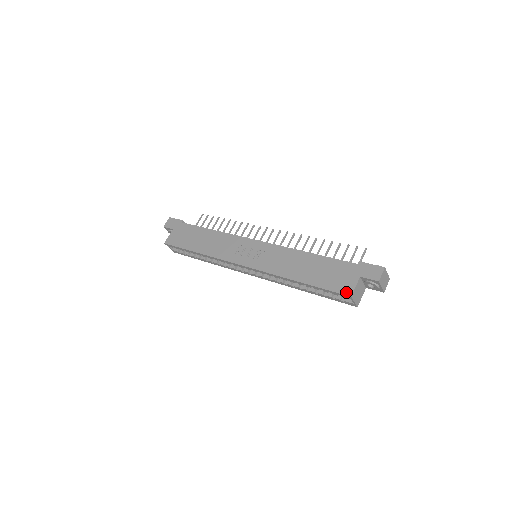
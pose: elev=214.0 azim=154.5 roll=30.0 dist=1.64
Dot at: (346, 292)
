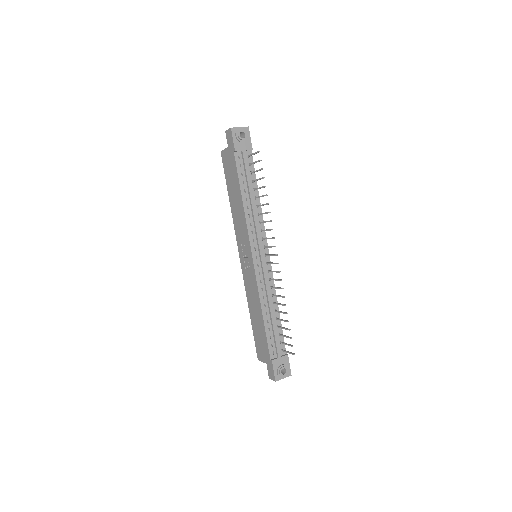
Dot at: (258, 356)
